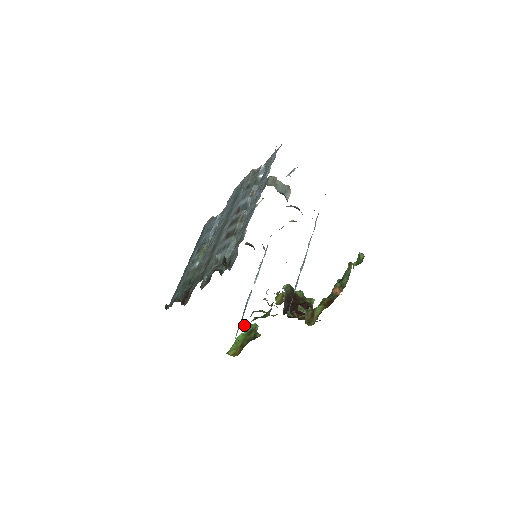
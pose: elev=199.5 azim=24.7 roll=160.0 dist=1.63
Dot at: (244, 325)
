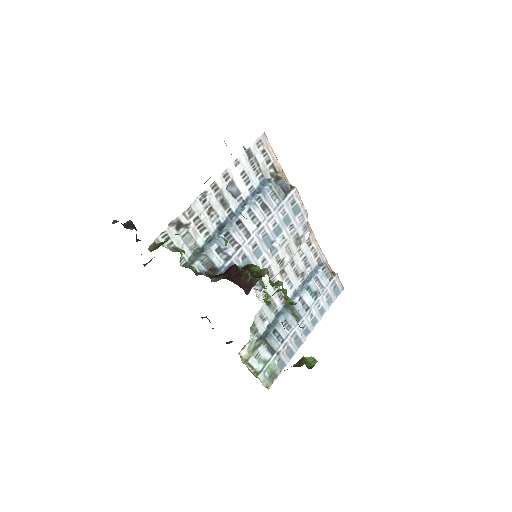
Dot at: (256, 337)
